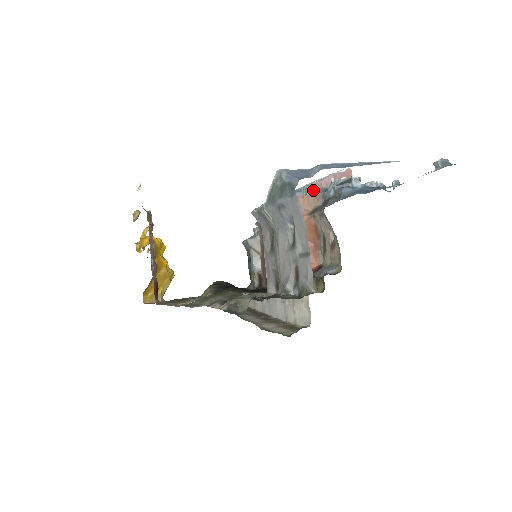
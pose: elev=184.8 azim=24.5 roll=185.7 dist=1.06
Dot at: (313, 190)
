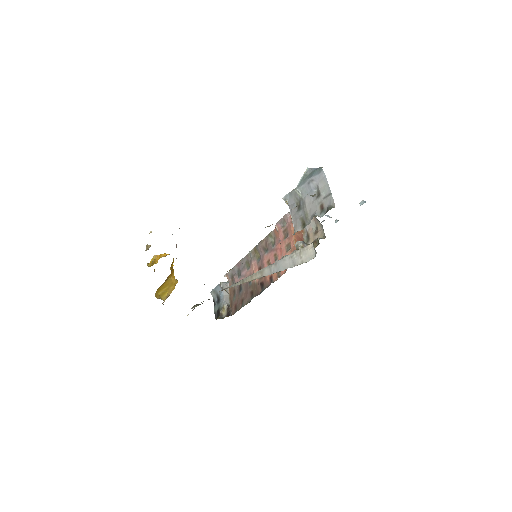
Dot at: occluded
